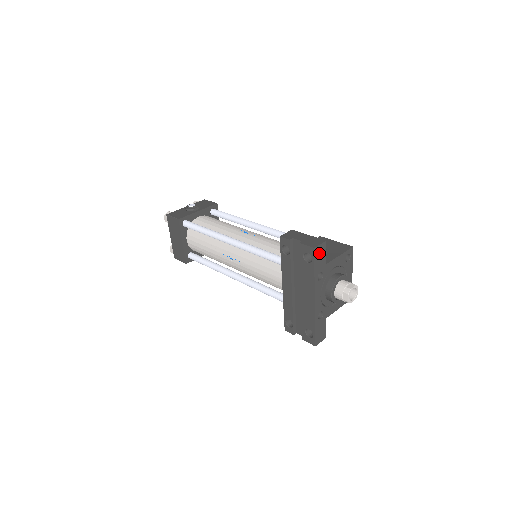
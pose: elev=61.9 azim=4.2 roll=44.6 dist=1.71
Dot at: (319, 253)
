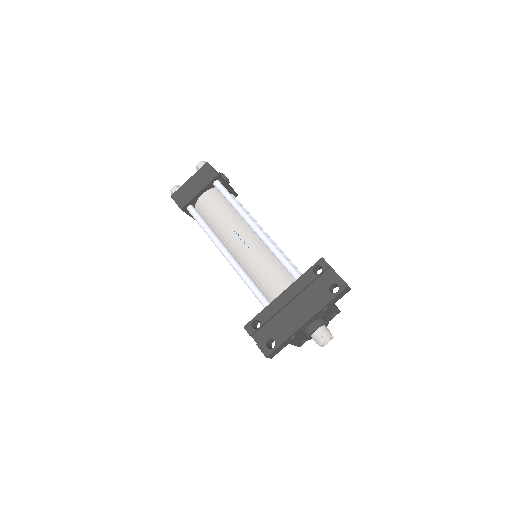
Dot at: (343, 292)
